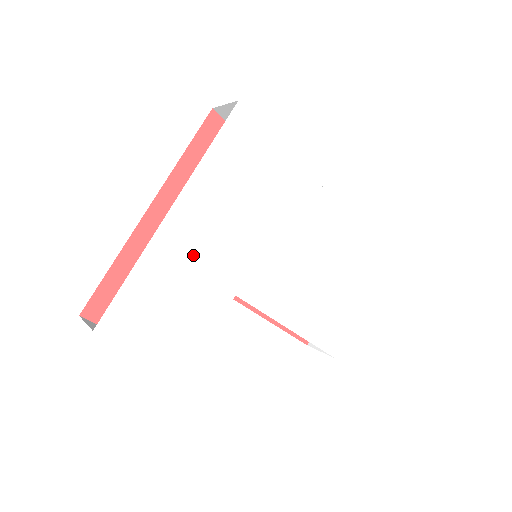
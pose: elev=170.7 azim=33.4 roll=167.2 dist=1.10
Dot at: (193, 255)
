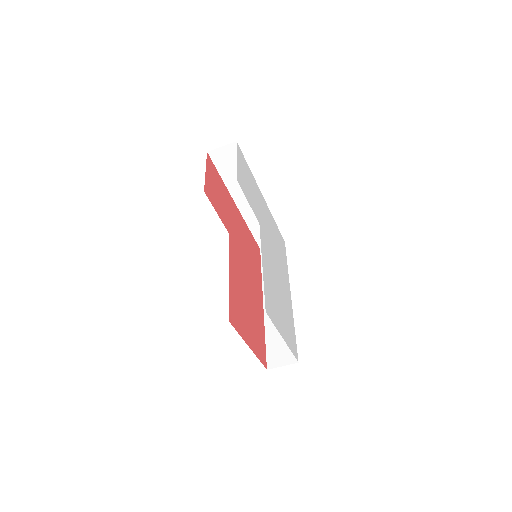
Dot at: (260, 203)
